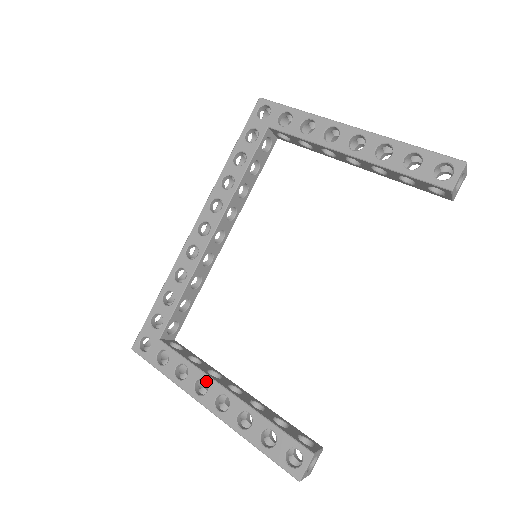
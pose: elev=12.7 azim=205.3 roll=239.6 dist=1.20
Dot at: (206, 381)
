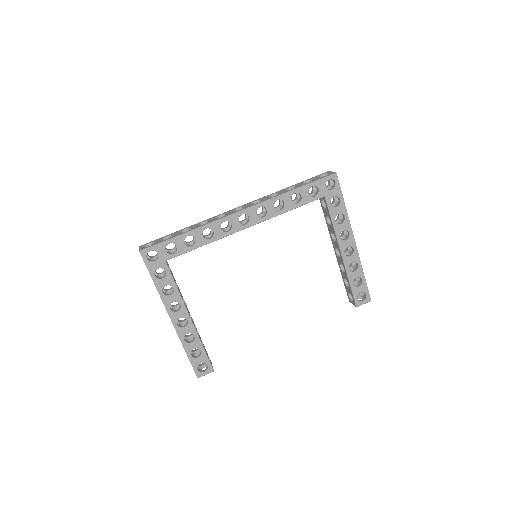
Dot at: (181, 306)
